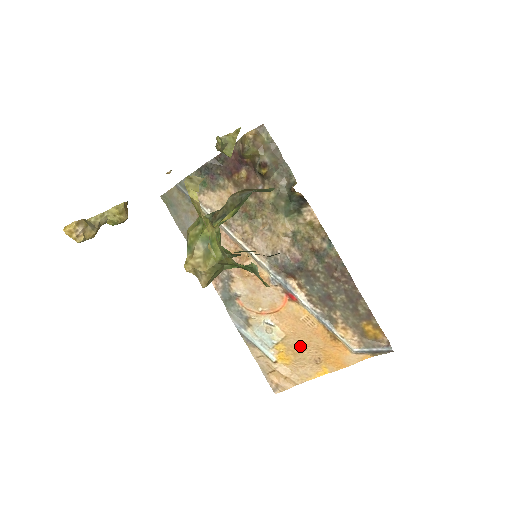
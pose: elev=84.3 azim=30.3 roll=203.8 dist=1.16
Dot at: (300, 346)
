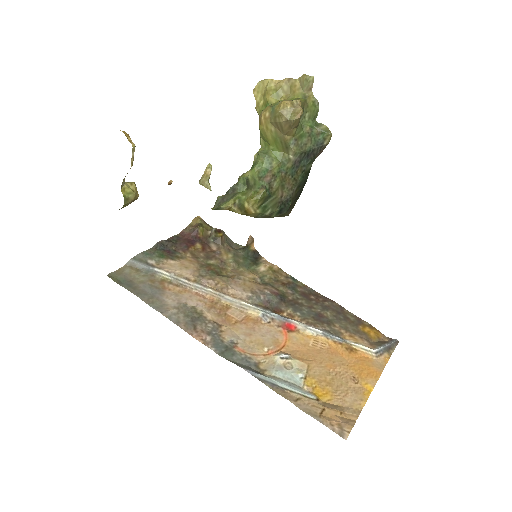
Dot at: (328, 372)
